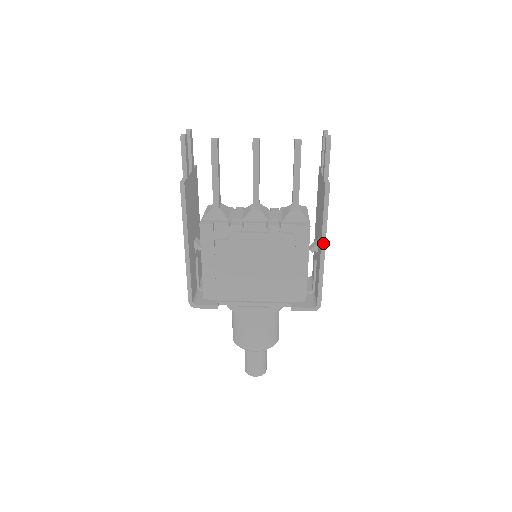
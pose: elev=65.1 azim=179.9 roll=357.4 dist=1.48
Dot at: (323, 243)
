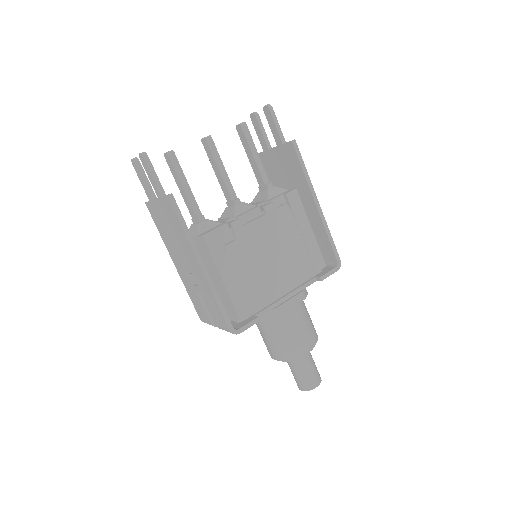
Dot at: (315, 198)
